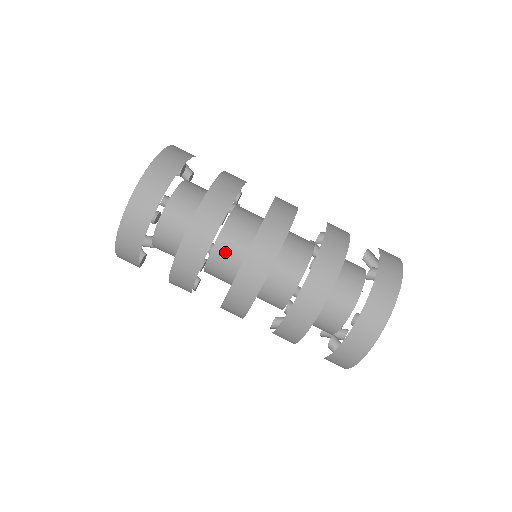
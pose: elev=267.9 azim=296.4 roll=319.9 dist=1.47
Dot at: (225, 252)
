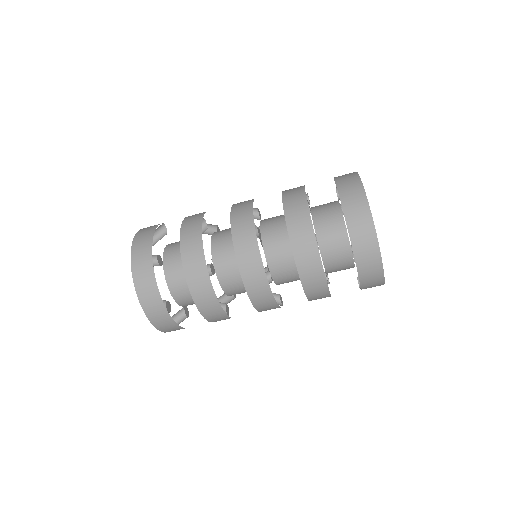
Dot at: occluded
